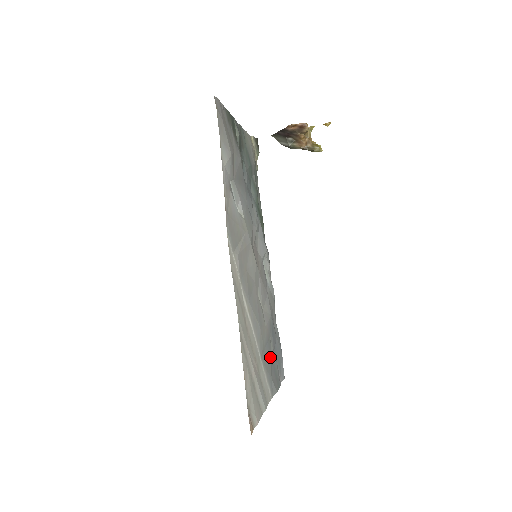
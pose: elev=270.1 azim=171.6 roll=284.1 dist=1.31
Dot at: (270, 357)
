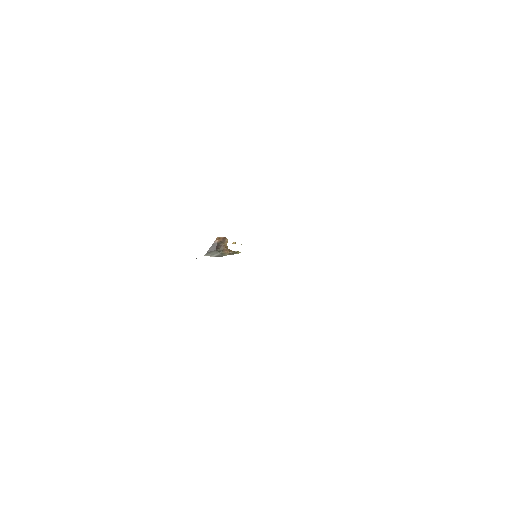
Dot at: occluded
